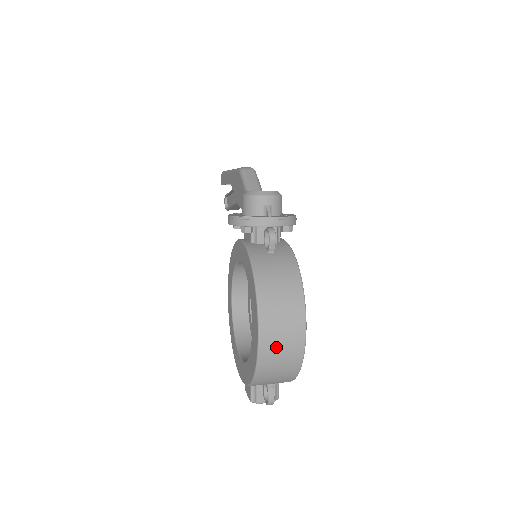
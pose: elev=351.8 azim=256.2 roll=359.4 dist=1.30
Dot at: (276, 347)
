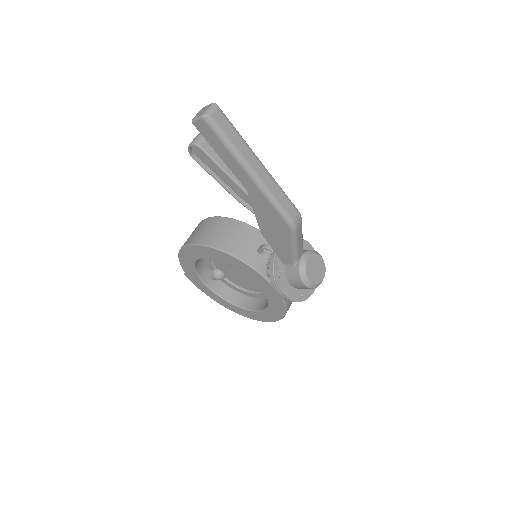
Dot at: occluded
